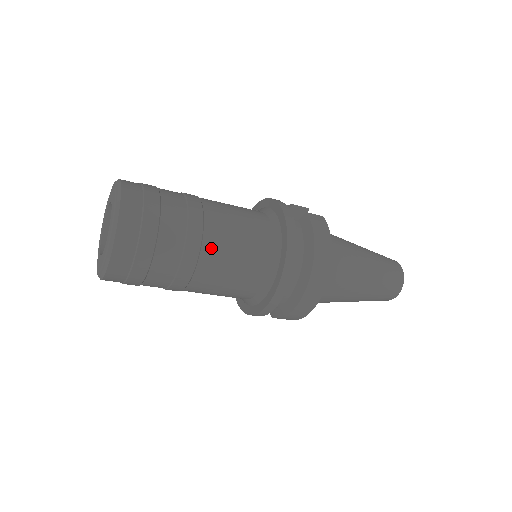
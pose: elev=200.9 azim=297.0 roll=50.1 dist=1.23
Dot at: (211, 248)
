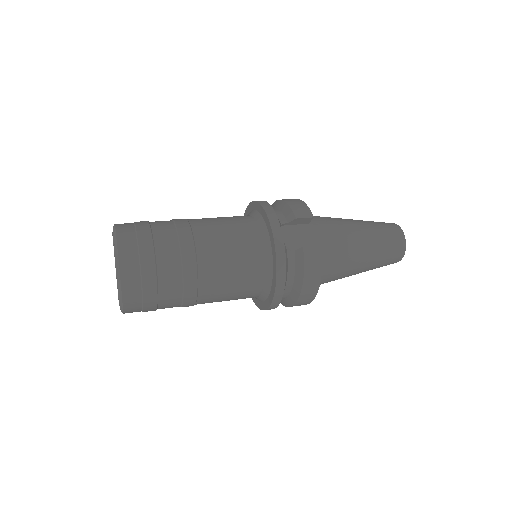
Dot at: (206, 297)
